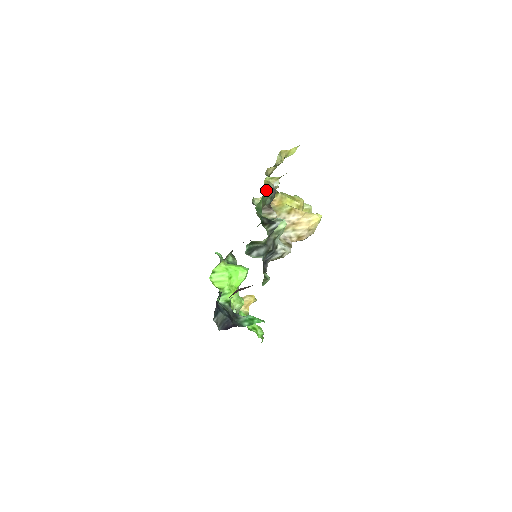
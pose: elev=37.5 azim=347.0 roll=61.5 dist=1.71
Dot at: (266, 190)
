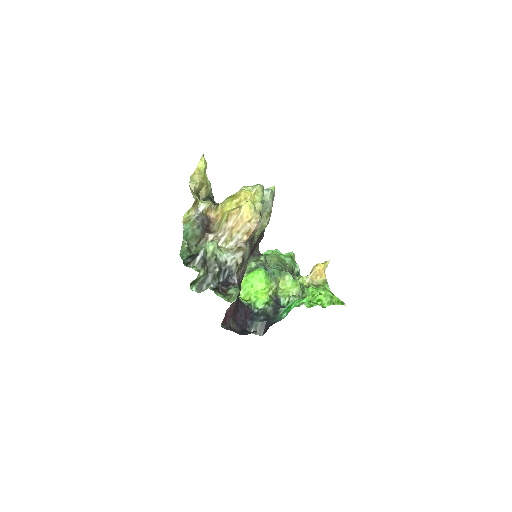
Dot at: (186, 228)
